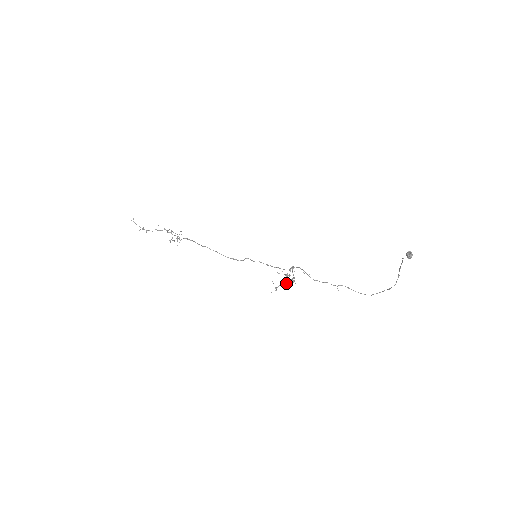
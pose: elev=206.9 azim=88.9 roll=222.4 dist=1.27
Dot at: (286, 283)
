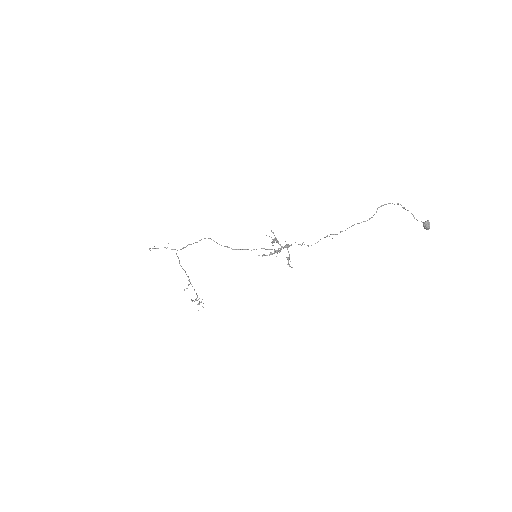
Dot at: (272, 241)
